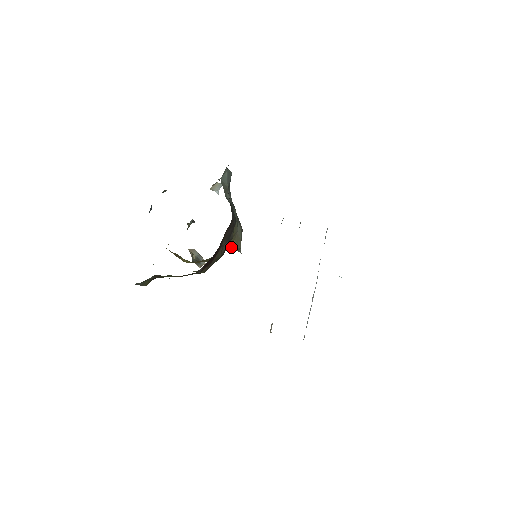
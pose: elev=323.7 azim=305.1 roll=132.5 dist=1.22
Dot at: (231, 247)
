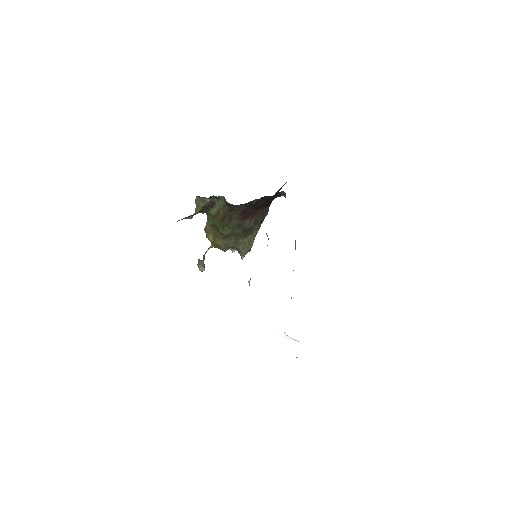
Dot at: (243, 246)
